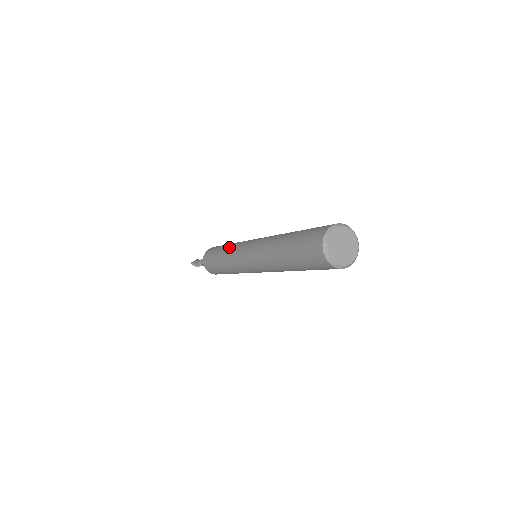
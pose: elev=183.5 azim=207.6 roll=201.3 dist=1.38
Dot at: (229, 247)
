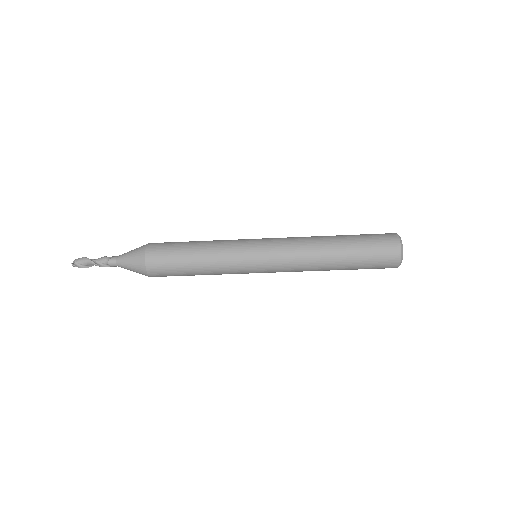
Dot at: (216, 252)
